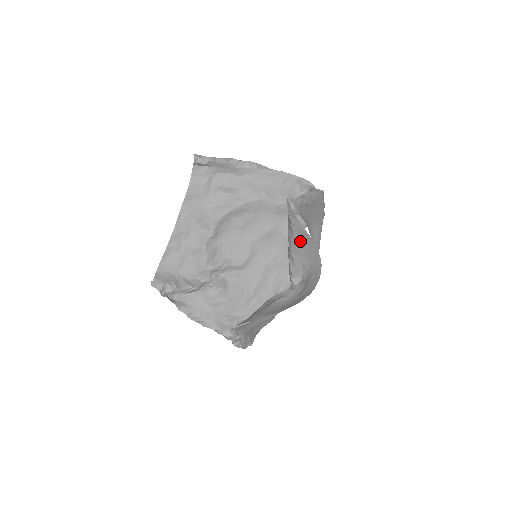
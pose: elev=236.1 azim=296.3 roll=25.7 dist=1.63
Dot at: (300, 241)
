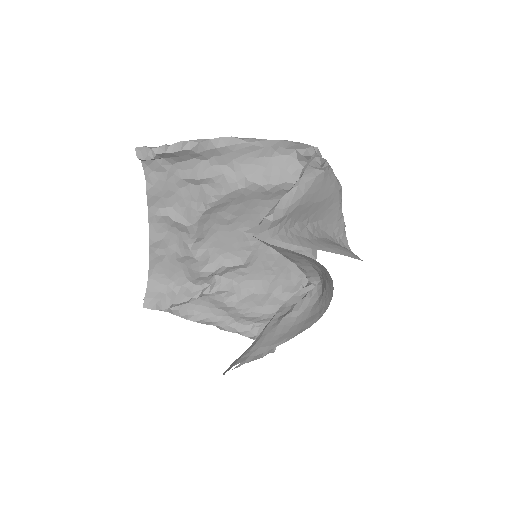
Dot at: (294, 255)
